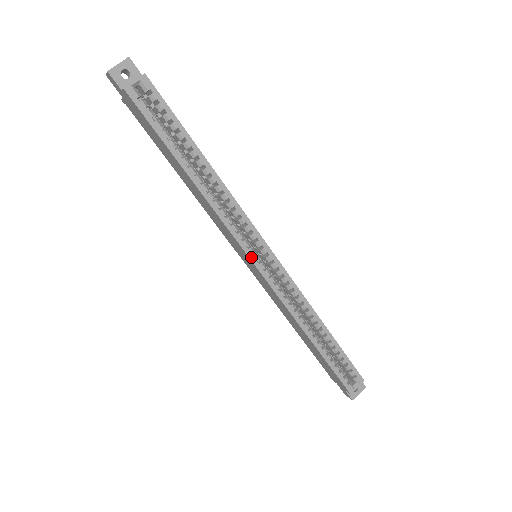
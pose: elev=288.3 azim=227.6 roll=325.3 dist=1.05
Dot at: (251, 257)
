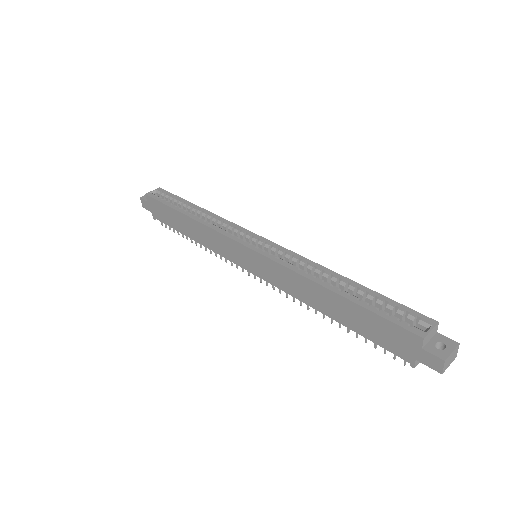
Dot at: (242, 243)
